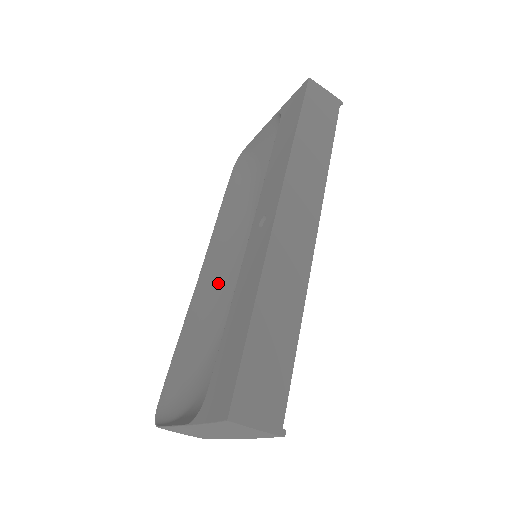
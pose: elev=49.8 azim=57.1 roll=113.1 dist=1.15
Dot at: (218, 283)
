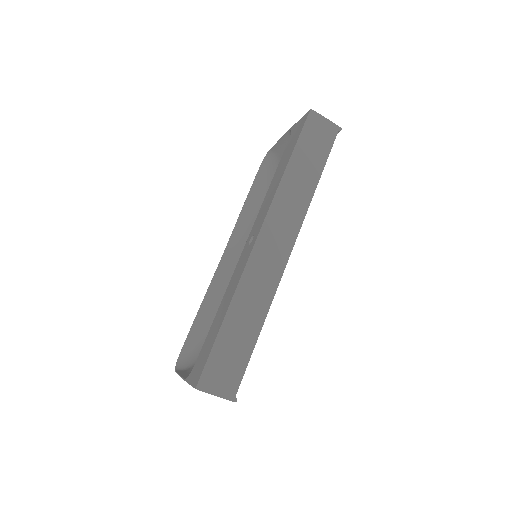
Dot at: (233, 267)
